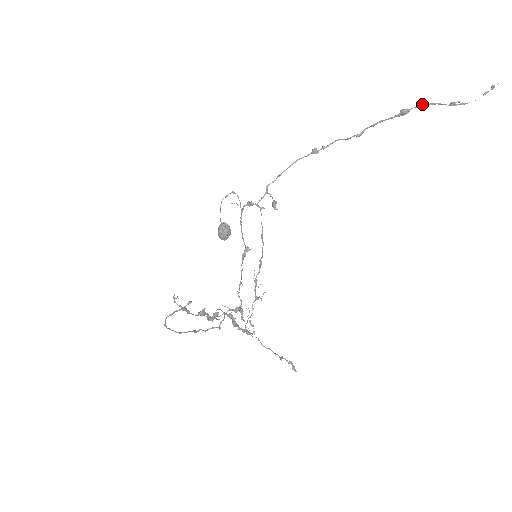
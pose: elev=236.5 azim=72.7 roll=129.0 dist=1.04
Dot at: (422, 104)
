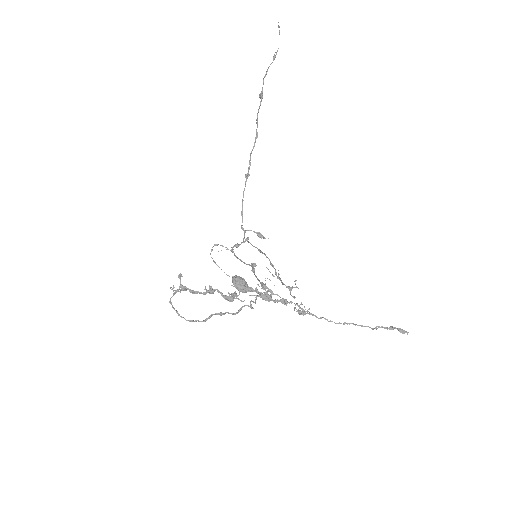
Dot at: (263, 80)
